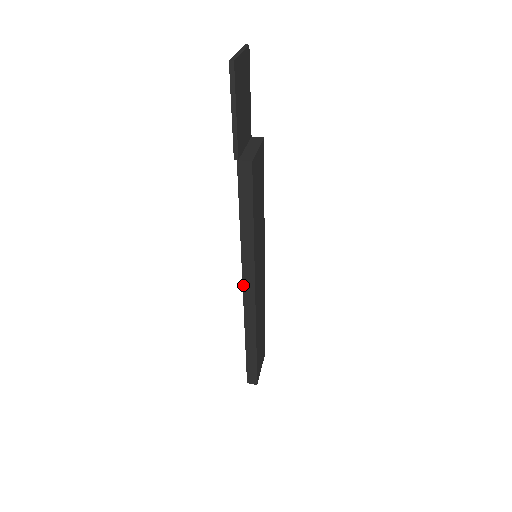
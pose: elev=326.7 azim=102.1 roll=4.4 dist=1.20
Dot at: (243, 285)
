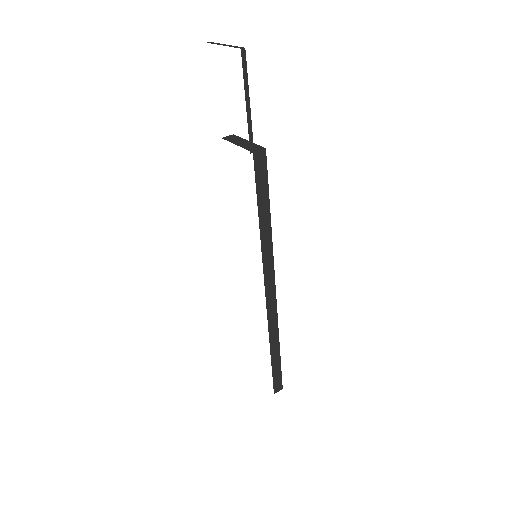
Dot at: (265, 287)
